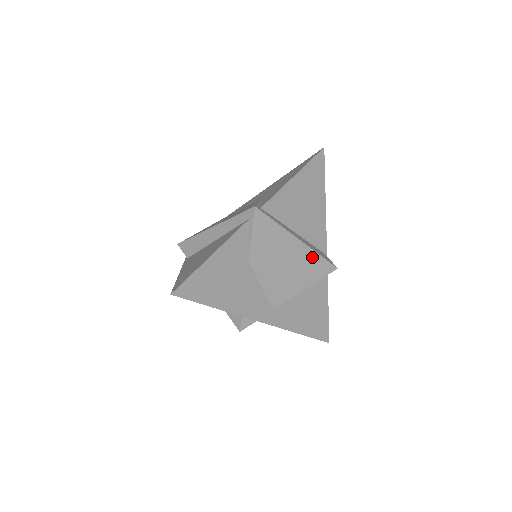
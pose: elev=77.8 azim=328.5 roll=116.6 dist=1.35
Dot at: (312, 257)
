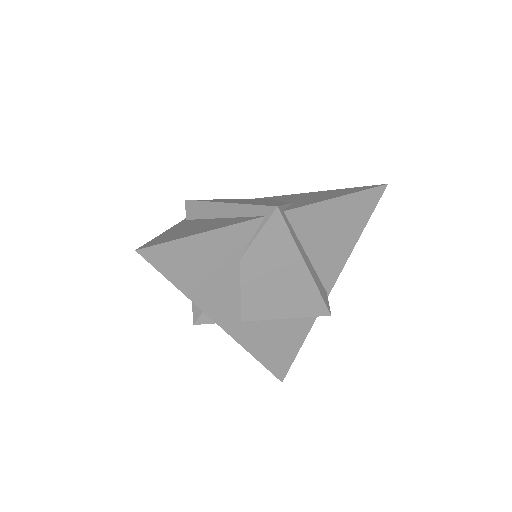
Dot at: (310, 290)
